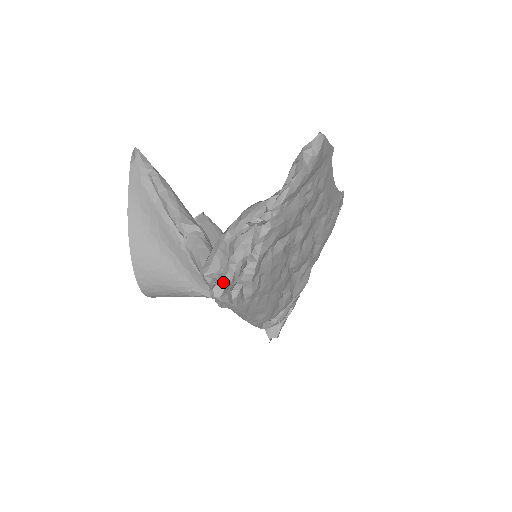
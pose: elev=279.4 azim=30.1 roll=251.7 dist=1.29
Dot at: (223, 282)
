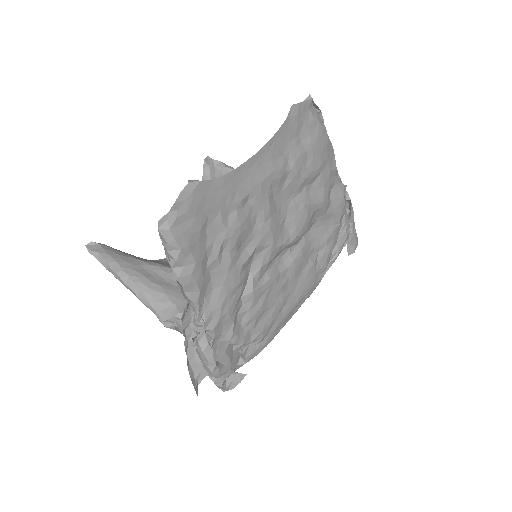
Dot at: (218, 386)
